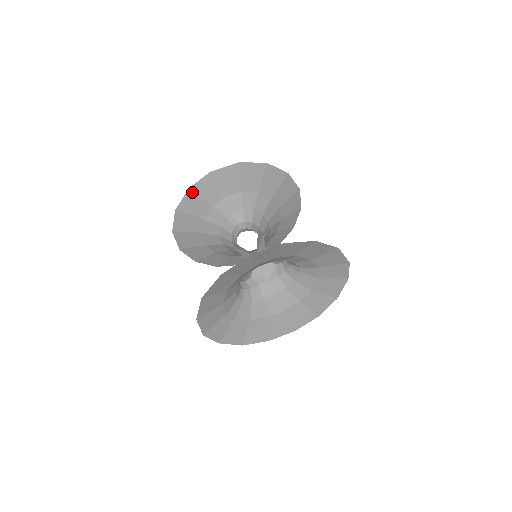
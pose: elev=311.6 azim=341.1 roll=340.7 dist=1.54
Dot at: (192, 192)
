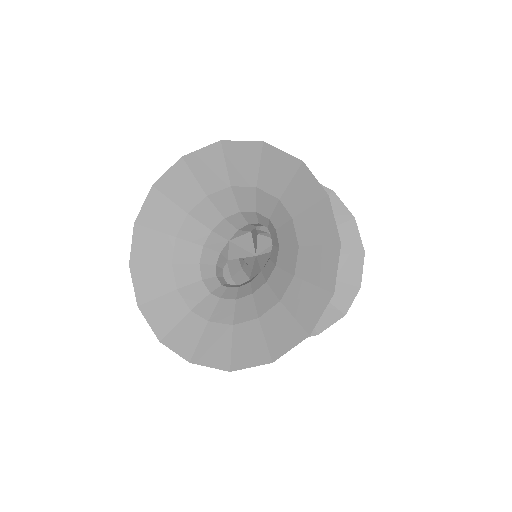
Dot at: occluded
